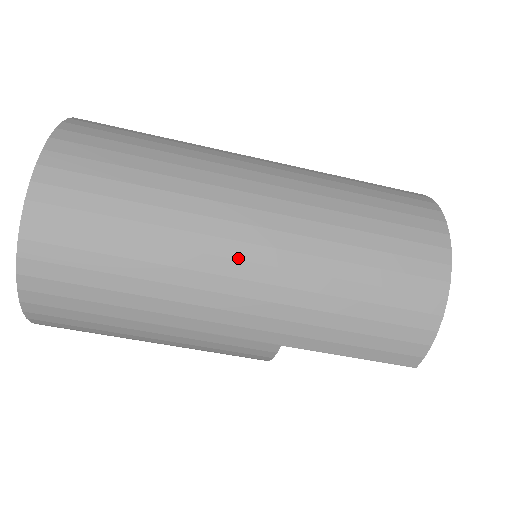
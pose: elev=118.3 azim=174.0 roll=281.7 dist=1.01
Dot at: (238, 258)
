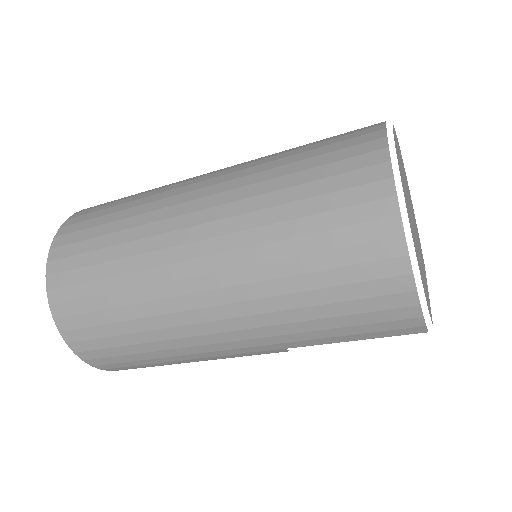
Dot at: (198, 307)
